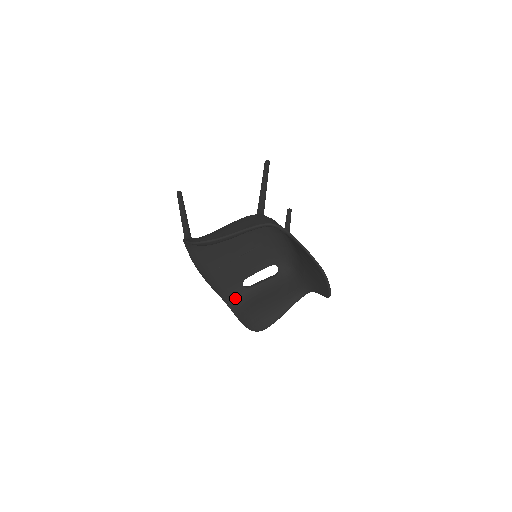
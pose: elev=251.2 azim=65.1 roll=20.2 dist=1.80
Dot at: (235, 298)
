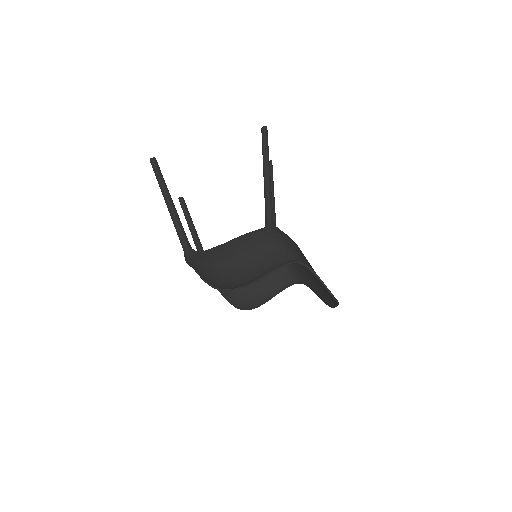
Dot at: occluded
